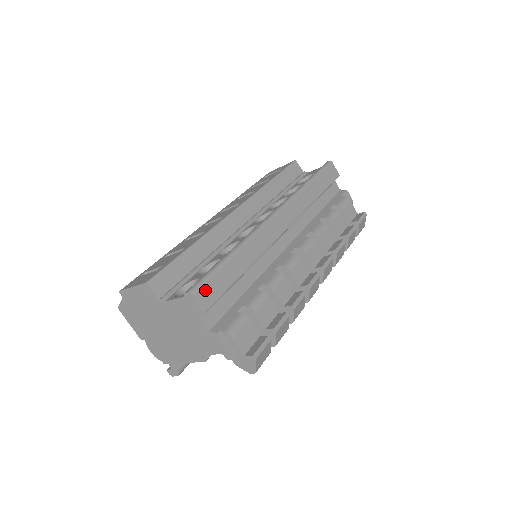
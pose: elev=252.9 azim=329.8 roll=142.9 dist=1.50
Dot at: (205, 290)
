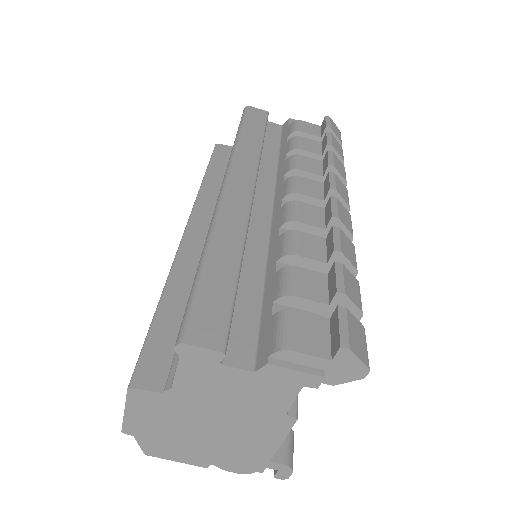
Dot at: (200, 322)
